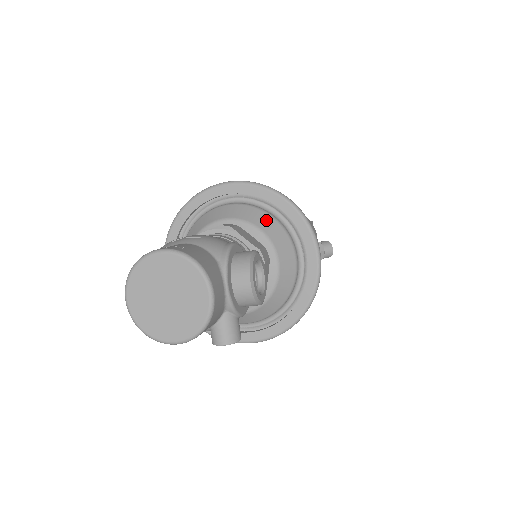
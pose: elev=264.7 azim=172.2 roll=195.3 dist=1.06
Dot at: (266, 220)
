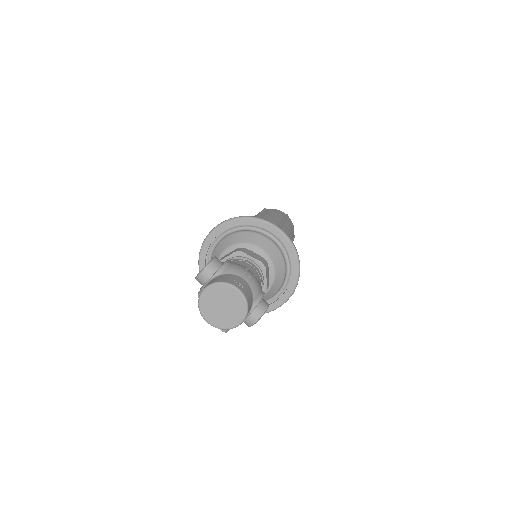
Dot at: (281, 269)
